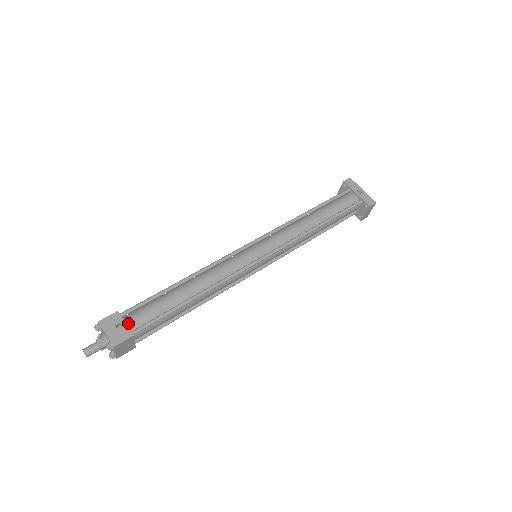
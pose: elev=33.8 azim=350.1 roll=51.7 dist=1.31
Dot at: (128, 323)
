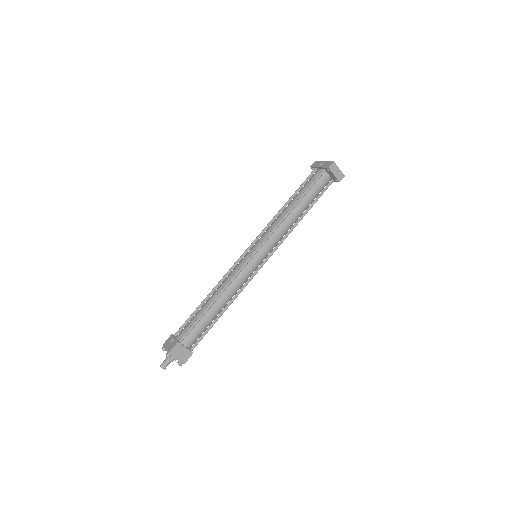
Dot at: (177, 337)
